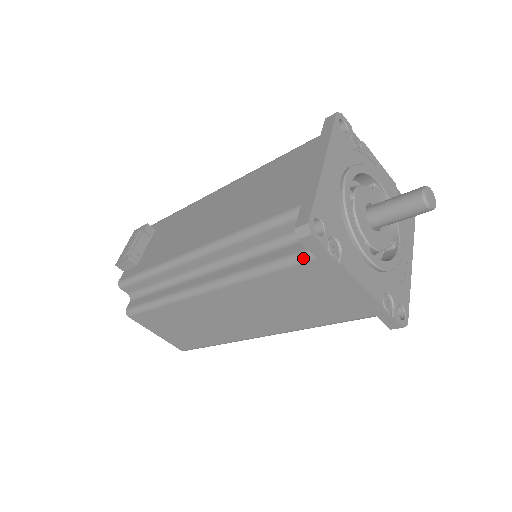
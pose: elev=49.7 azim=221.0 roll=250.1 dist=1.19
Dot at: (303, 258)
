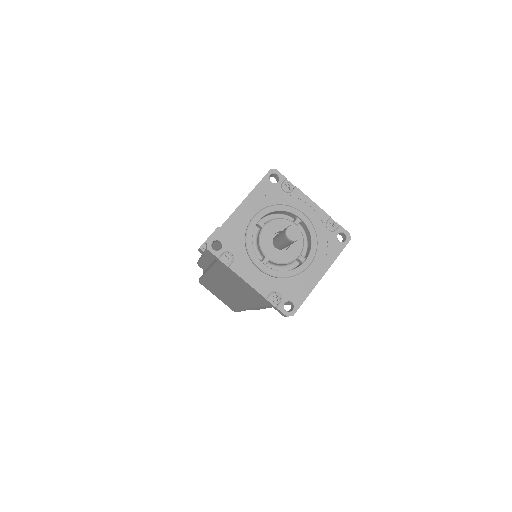
Dot at: (218, 262)
